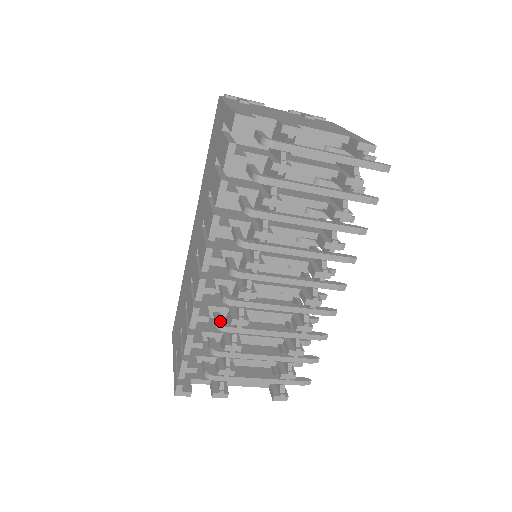
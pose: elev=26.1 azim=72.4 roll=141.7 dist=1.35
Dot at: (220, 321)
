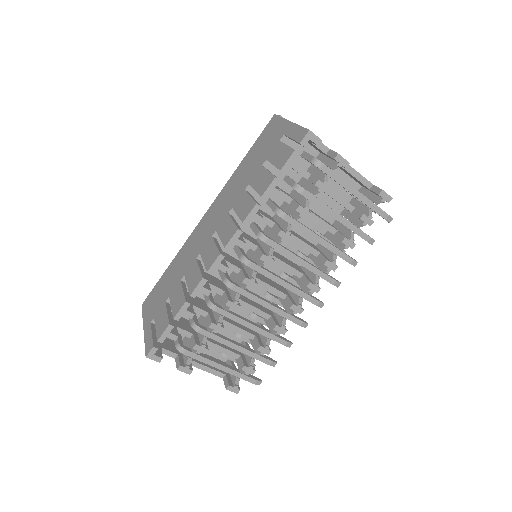
Dot at: (212, 300)
